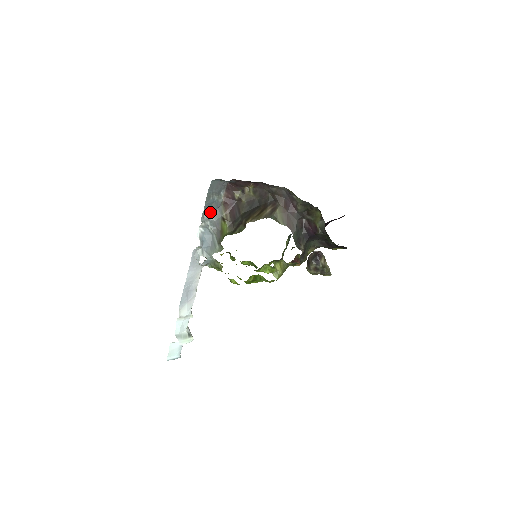
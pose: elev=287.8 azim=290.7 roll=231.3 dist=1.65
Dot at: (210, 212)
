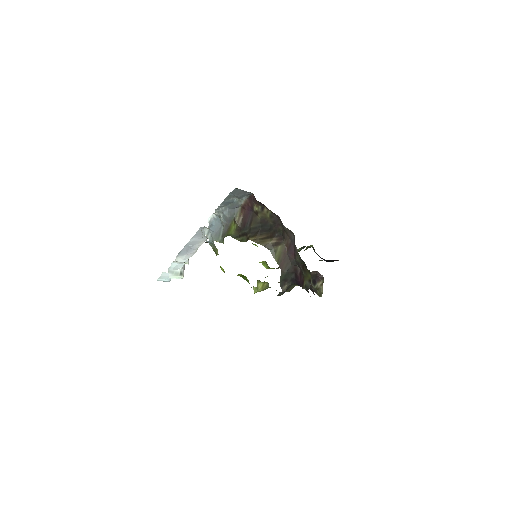
Dot at: (227, 207)
